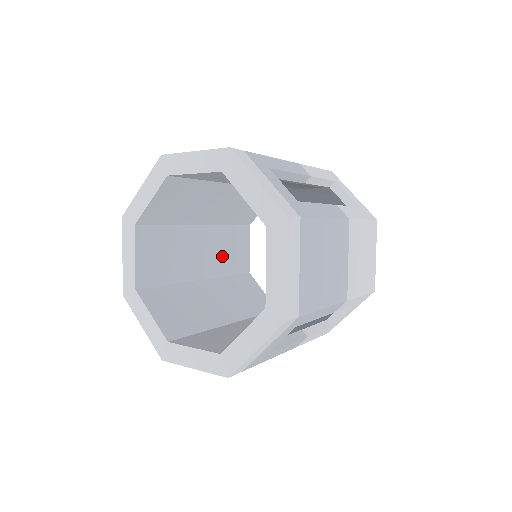
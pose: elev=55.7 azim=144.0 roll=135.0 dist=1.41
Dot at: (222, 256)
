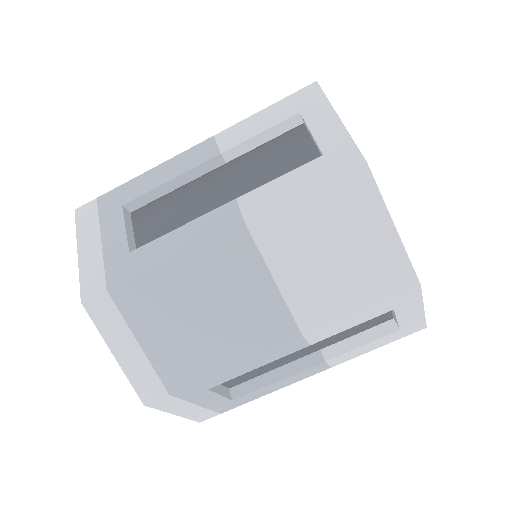
Dot at: occluded
